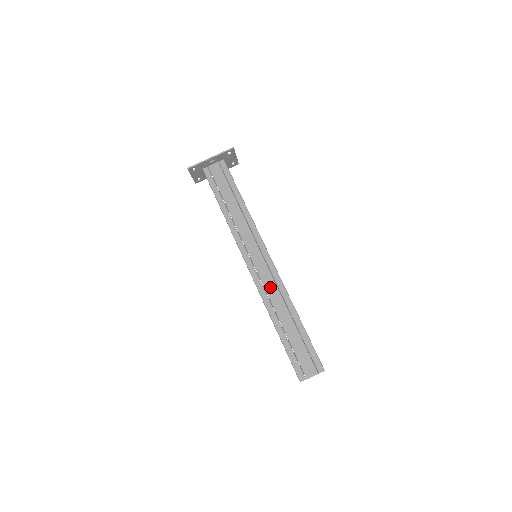
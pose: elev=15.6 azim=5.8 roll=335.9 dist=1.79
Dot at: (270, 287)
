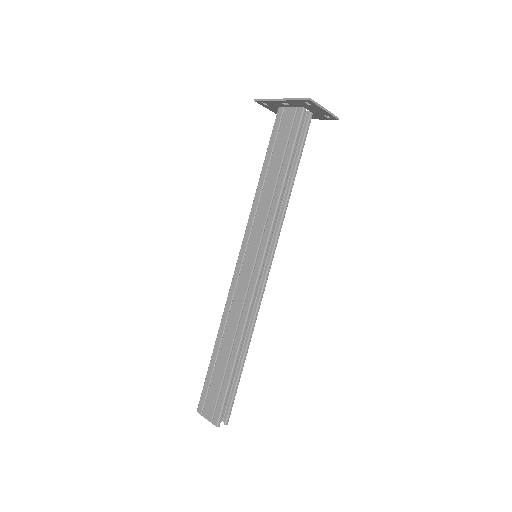
Dot at: (237, 302)
